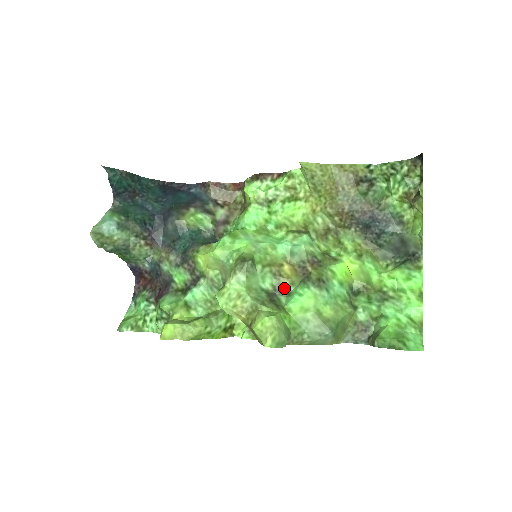
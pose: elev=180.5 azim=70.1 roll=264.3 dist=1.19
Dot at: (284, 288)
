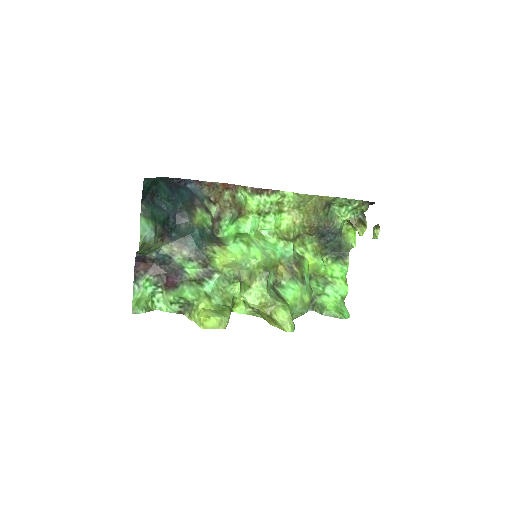
Dot at: (279, 282)
